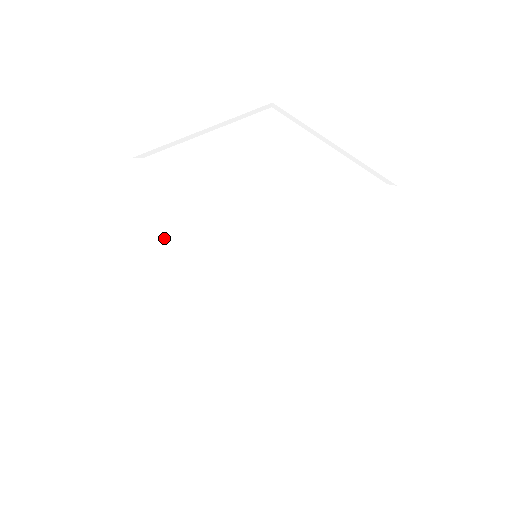
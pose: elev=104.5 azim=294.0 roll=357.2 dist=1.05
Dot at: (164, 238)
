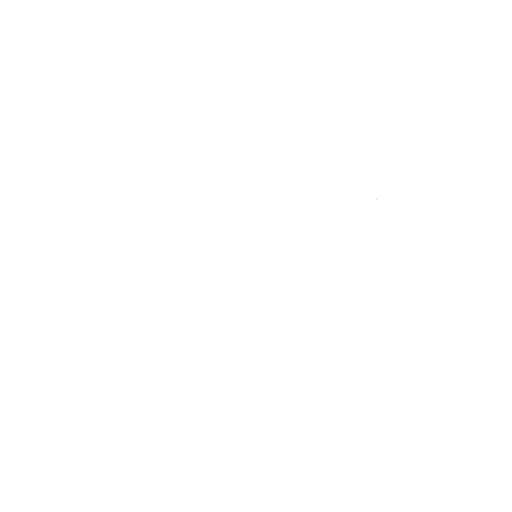
Dot at: (193, 257)
